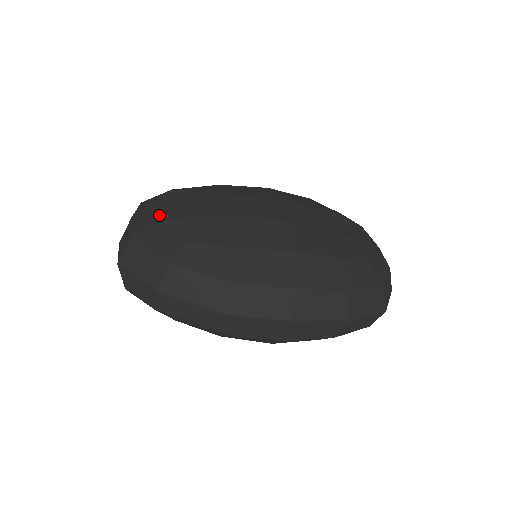
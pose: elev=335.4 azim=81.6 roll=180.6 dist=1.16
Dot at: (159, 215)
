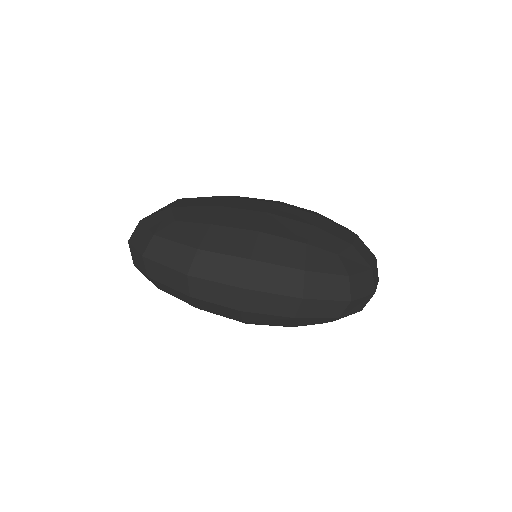
Dot at: (167, 206)
